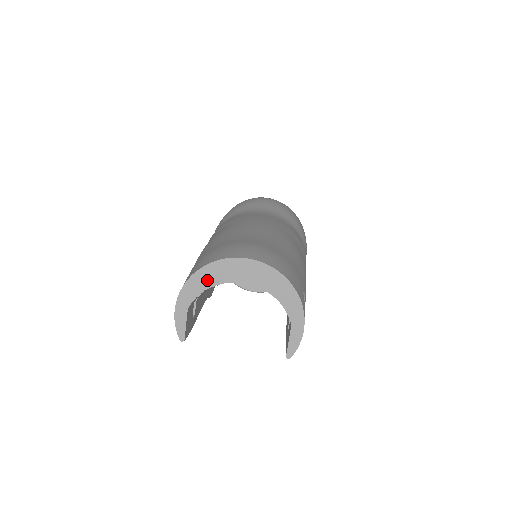
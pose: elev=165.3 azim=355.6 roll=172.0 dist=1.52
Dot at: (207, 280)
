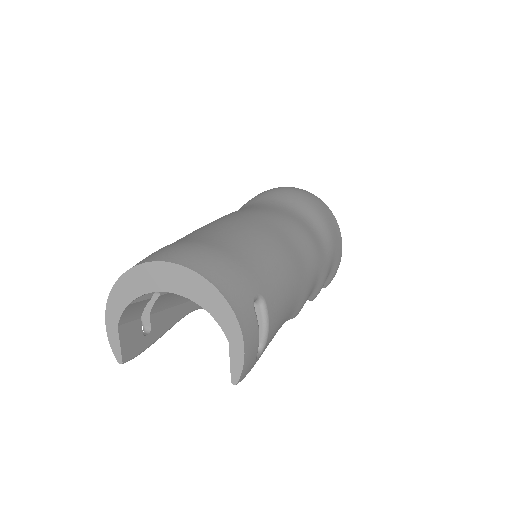
Dot at: (128, 291)
